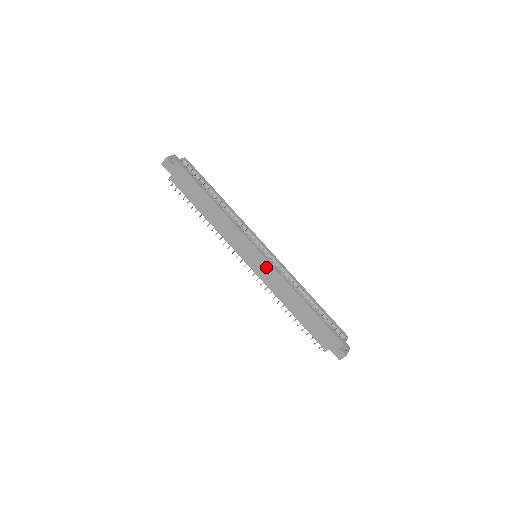
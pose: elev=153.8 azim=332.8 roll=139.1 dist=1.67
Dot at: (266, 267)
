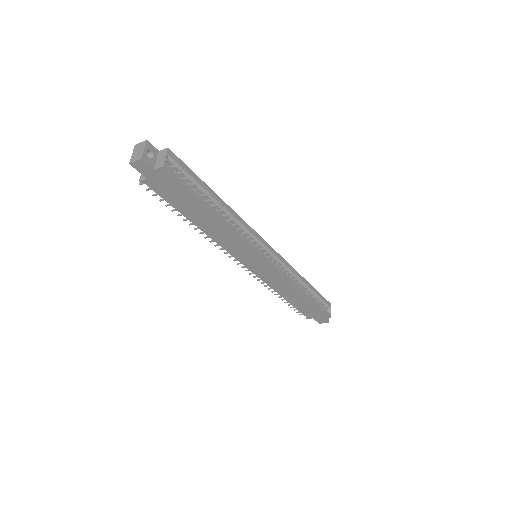
Dot at: (270, 271)
